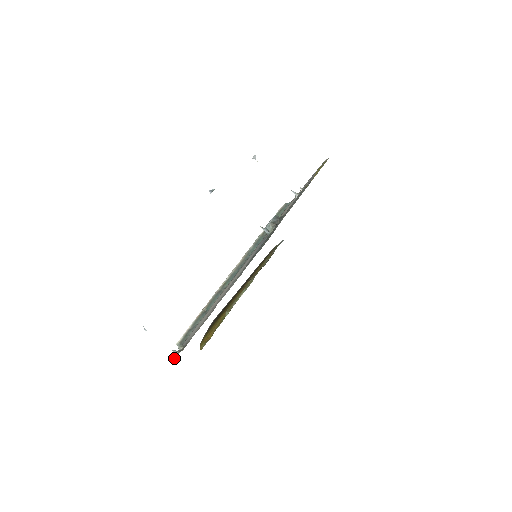
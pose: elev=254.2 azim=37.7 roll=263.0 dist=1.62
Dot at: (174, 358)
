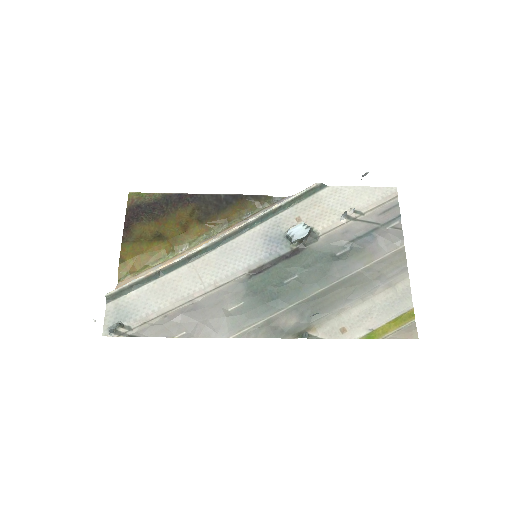
Dot at: (105, 333)
